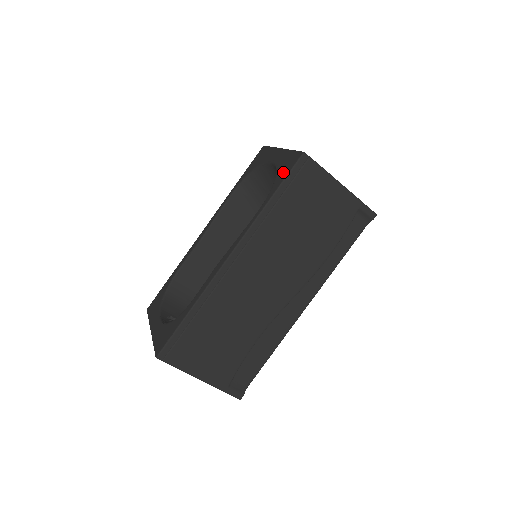
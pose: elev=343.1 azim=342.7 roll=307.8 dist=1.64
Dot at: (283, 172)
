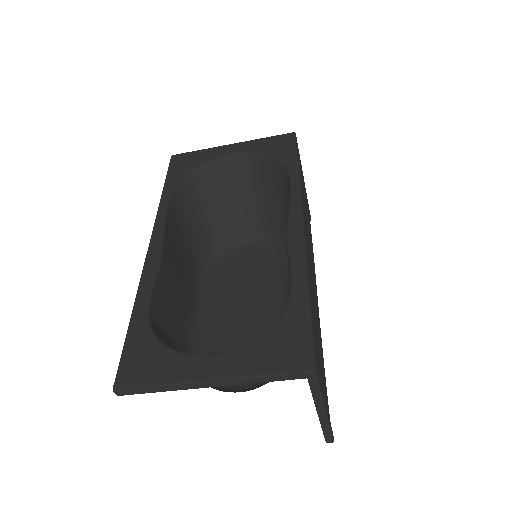
Dot at: (283, 149)
